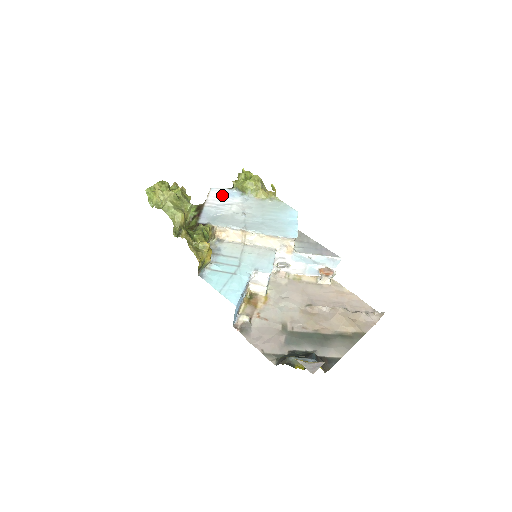
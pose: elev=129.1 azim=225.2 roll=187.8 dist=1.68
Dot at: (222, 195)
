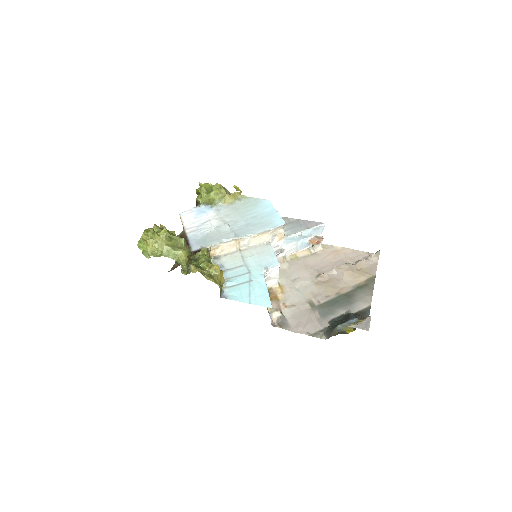
Dot at: (194, 216)
